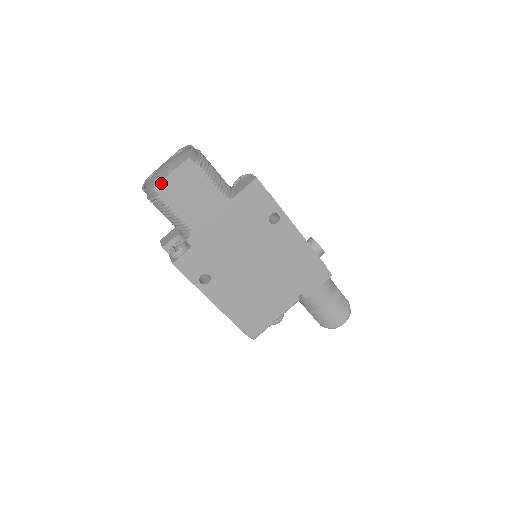
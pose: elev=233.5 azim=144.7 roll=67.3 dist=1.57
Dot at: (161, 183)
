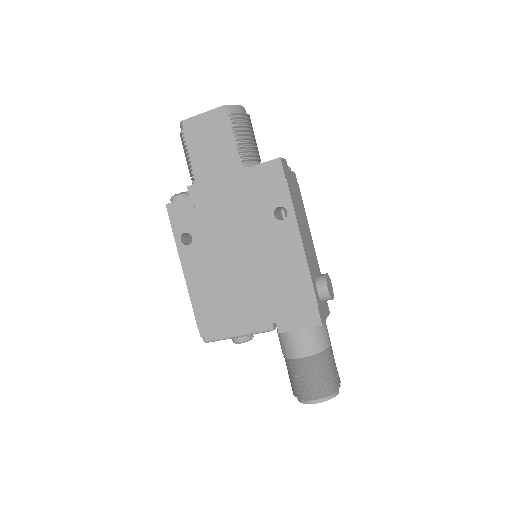
Dot at: (190, 119)
